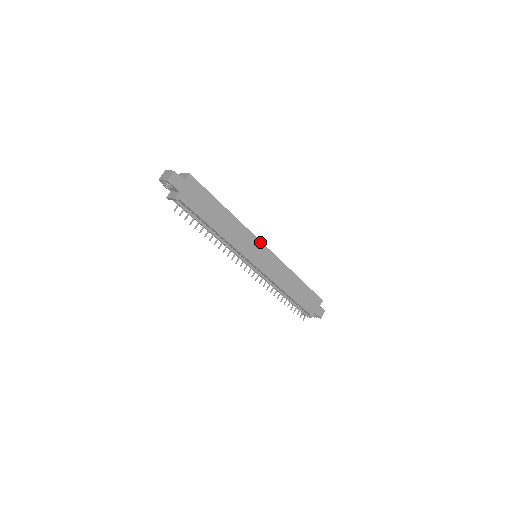
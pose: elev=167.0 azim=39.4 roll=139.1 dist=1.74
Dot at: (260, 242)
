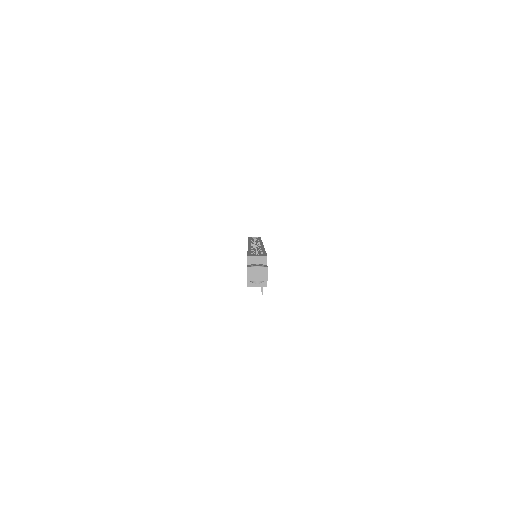
Dot at: occluded
